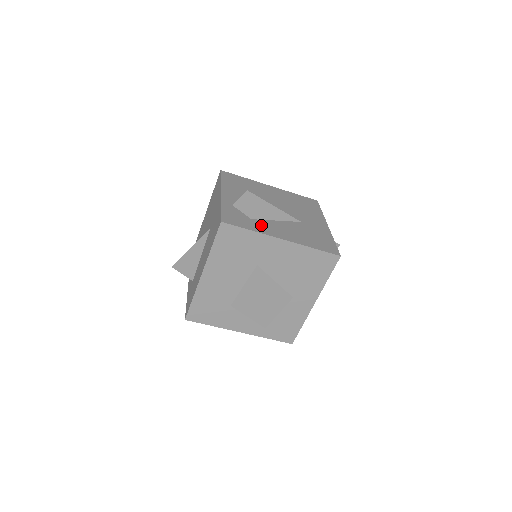
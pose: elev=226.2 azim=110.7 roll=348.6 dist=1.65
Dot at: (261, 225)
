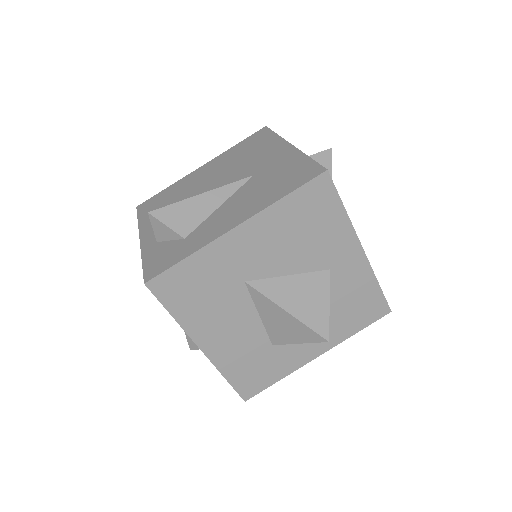
Dot at: (199, 235)
